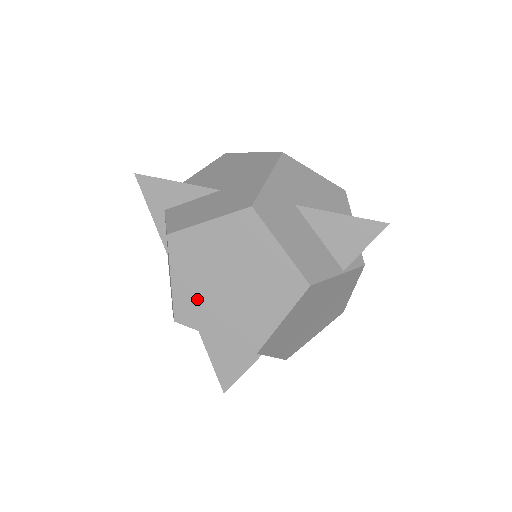
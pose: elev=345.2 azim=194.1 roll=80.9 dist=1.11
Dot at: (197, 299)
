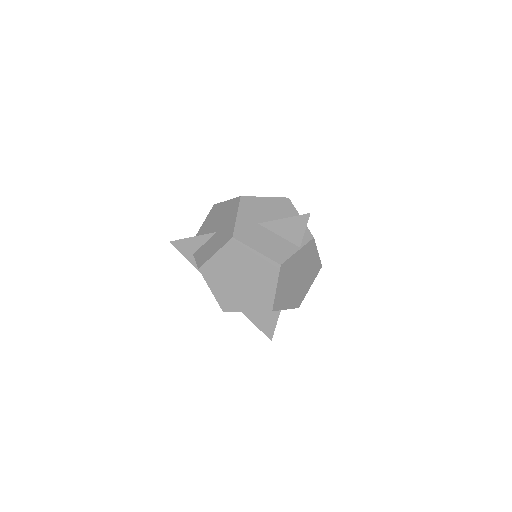
Dot at: (229, 295)
